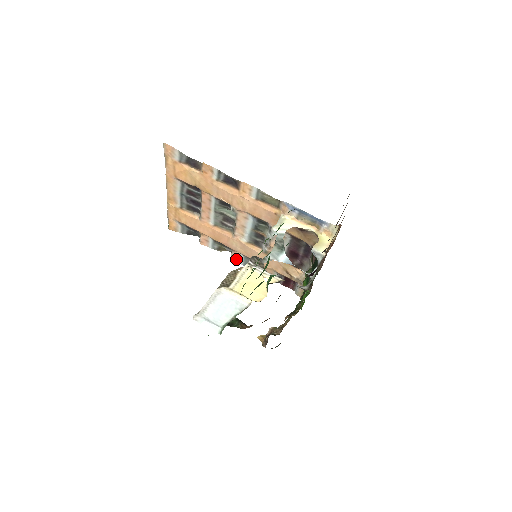
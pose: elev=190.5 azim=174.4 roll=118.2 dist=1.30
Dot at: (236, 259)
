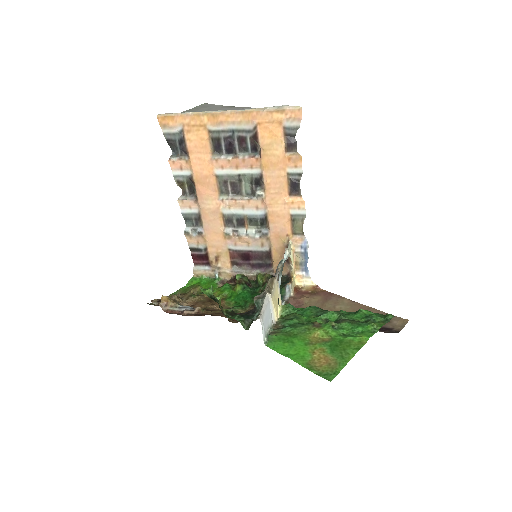
Dot at: (184, 205)
